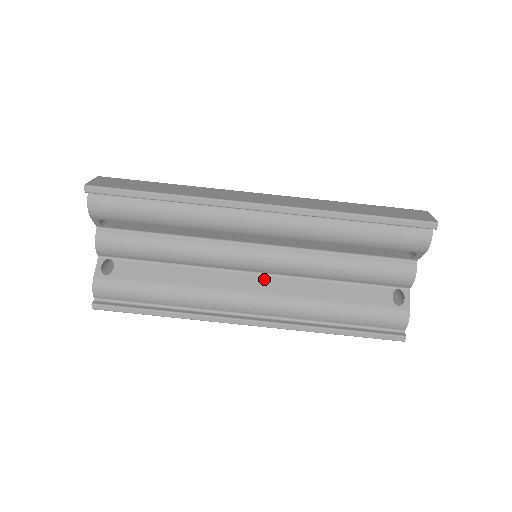
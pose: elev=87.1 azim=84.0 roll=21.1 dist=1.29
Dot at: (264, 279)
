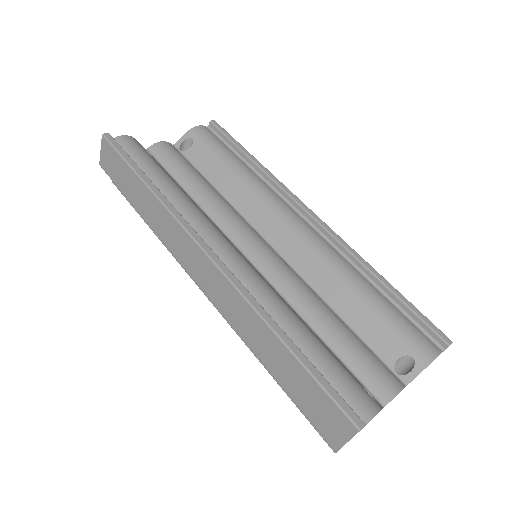
Dot at: (250, 263)
